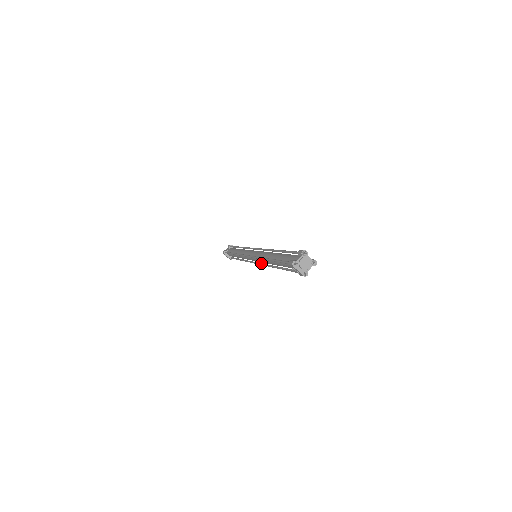
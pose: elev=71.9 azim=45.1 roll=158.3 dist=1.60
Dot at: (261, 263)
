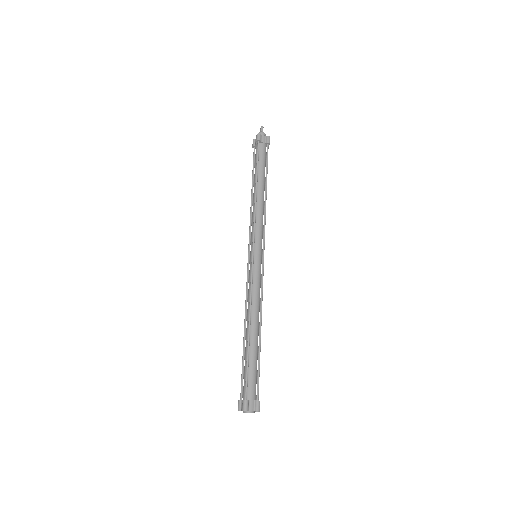
Dot at: occluded
